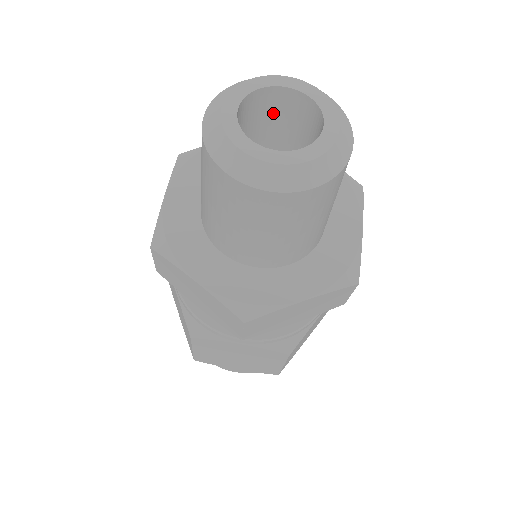
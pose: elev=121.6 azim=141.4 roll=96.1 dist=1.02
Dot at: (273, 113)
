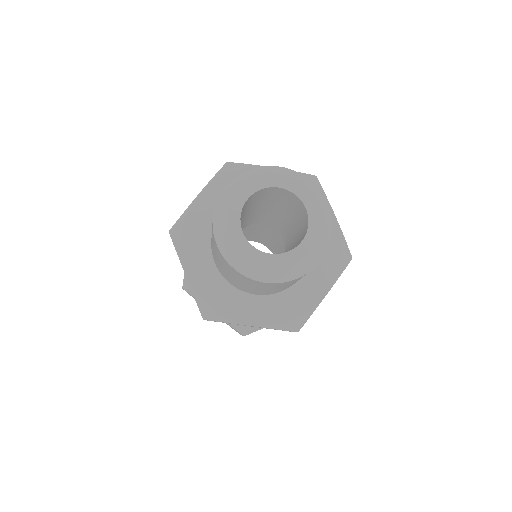
Dot at: (253, 200)
